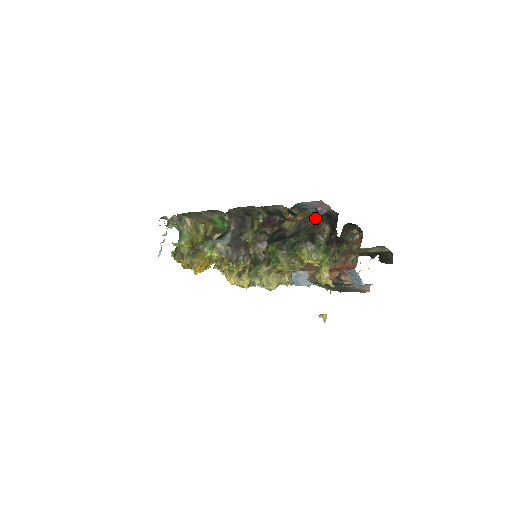
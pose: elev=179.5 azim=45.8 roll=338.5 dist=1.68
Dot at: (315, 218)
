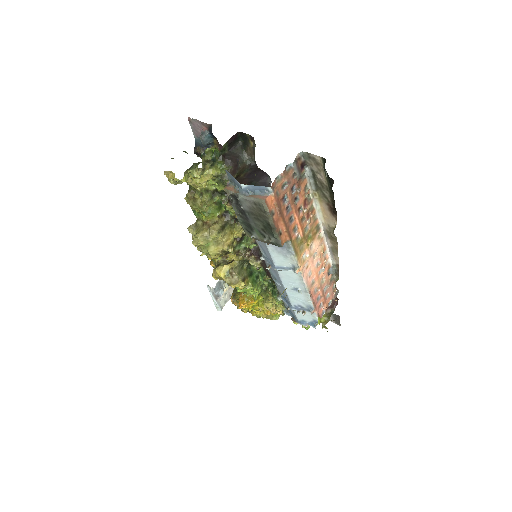
Dot at: (202, 143)
